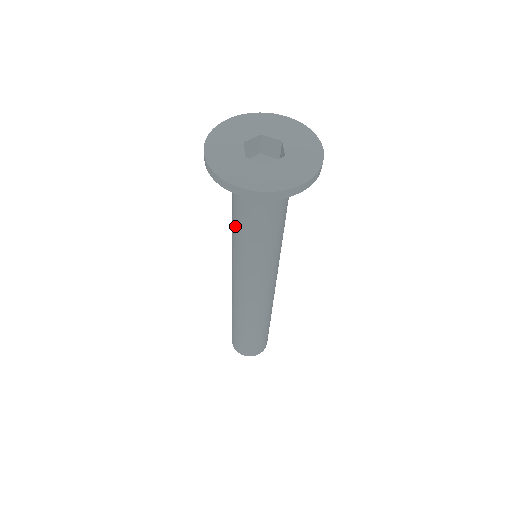
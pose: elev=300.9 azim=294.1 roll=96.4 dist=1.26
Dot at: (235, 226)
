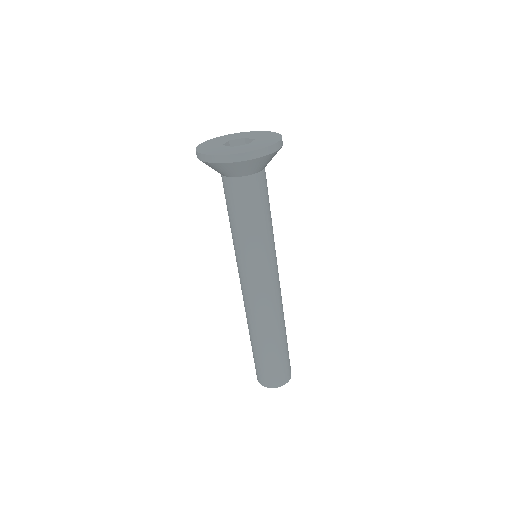
Dot at: occluded
